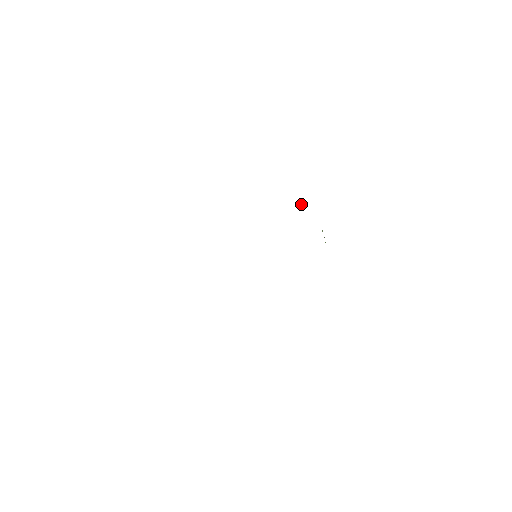
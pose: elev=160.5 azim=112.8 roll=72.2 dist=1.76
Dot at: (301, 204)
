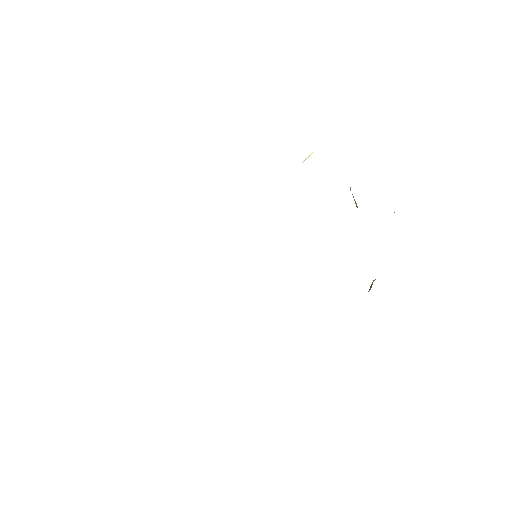
Dot at: occluded
